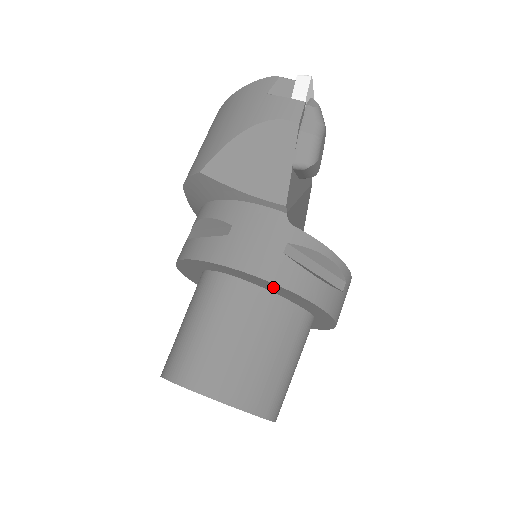
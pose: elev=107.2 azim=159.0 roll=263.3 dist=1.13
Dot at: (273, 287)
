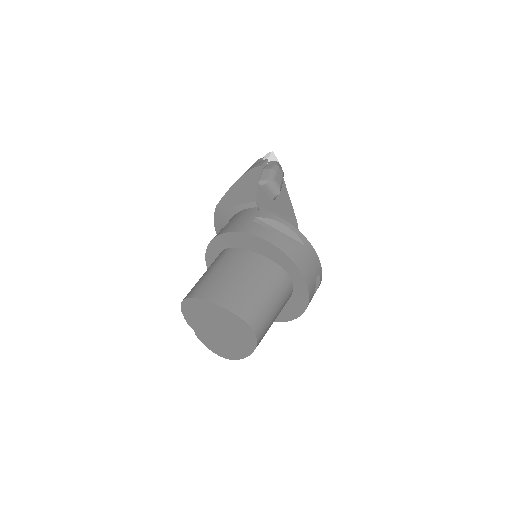
Dot at: (247, 240)
